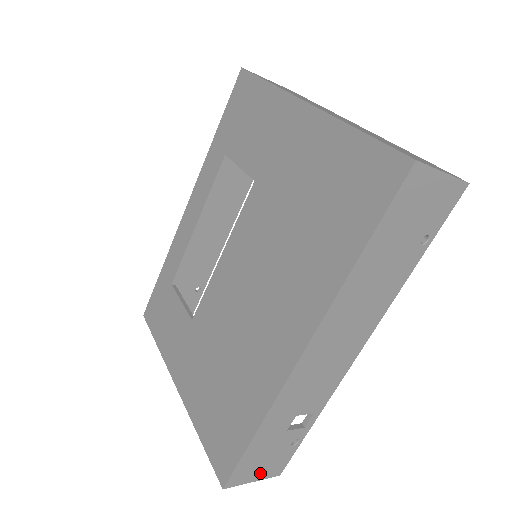
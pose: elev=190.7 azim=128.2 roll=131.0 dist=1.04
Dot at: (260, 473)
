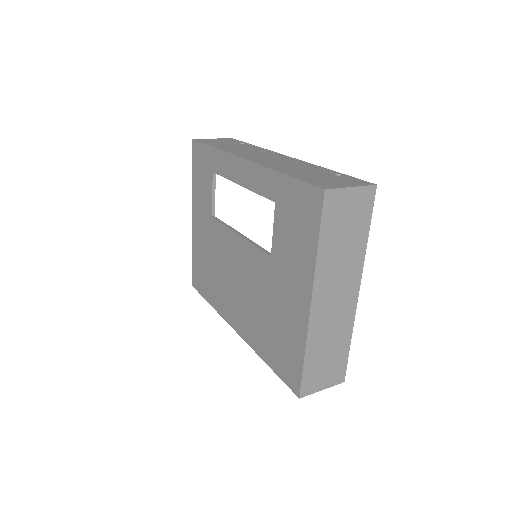
Dot at: occluded
